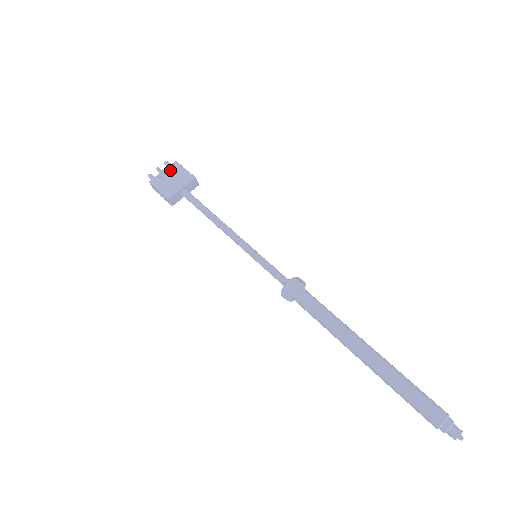
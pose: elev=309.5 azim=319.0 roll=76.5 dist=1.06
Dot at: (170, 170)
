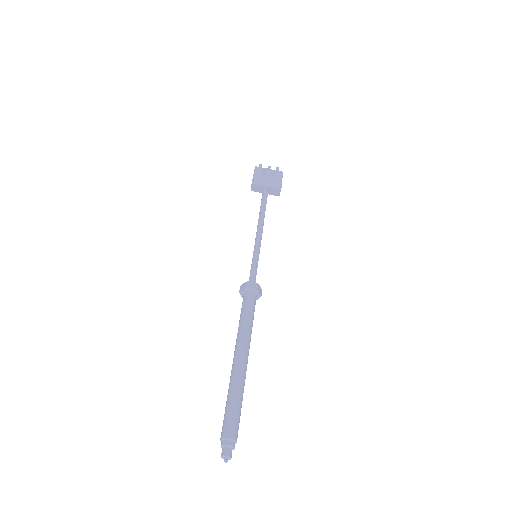
Dot at: (273, 172)
